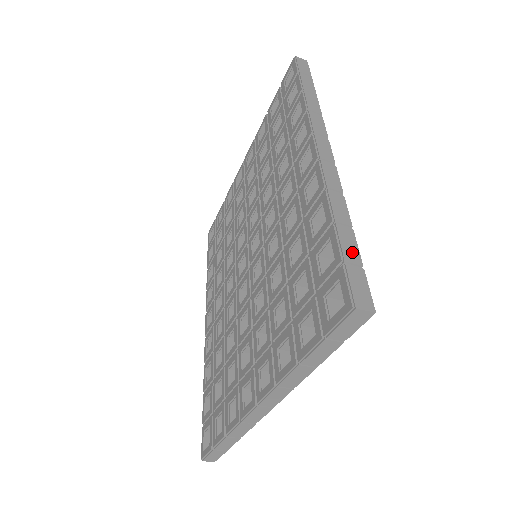
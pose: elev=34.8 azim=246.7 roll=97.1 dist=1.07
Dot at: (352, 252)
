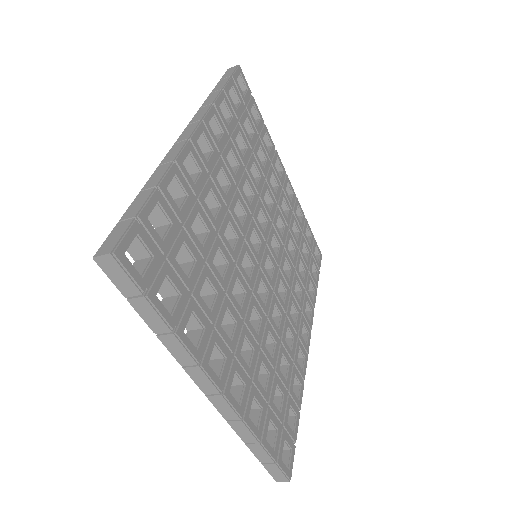
Dot at: (134, 209)
